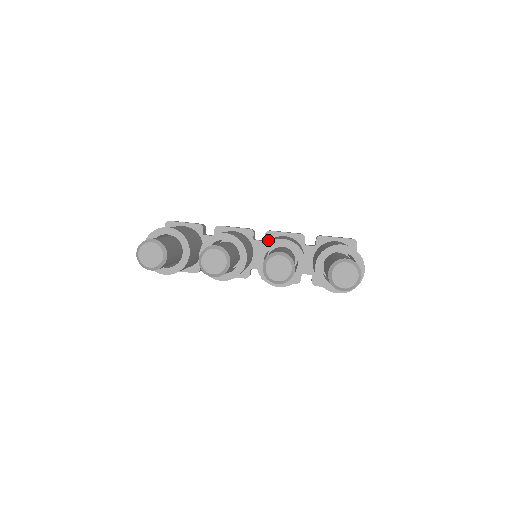
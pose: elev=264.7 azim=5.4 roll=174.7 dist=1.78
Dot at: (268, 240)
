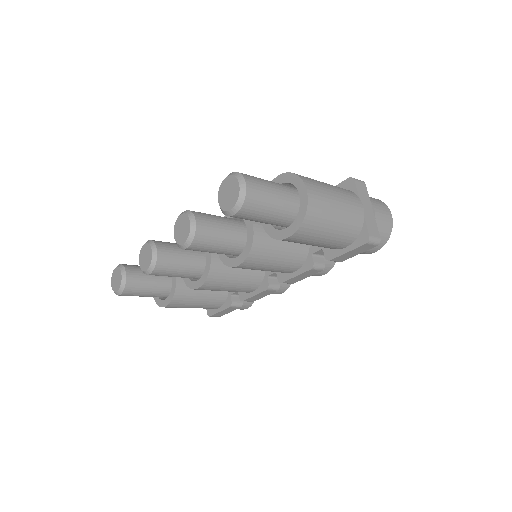
Dot at: occluded
